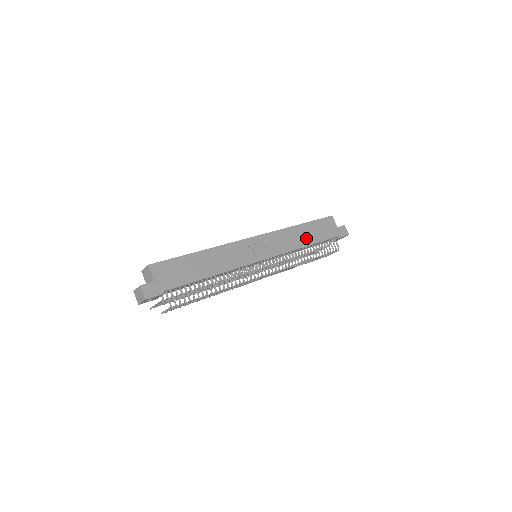
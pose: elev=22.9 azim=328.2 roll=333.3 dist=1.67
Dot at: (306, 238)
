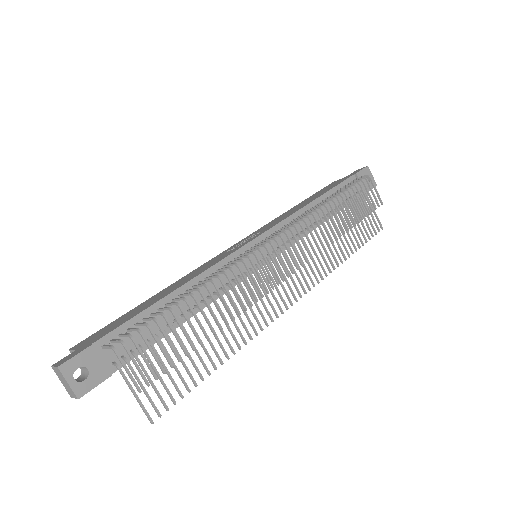
Dot at: occluded
